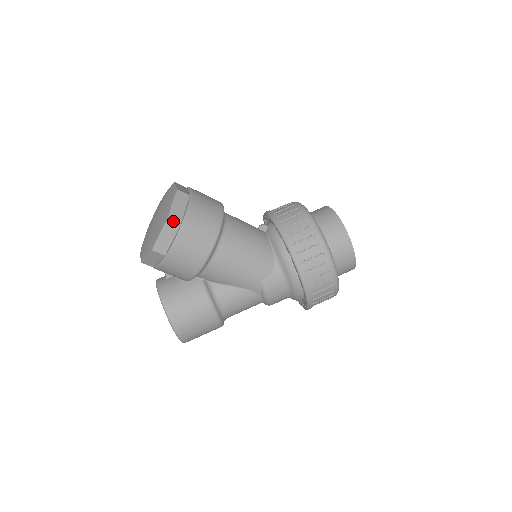
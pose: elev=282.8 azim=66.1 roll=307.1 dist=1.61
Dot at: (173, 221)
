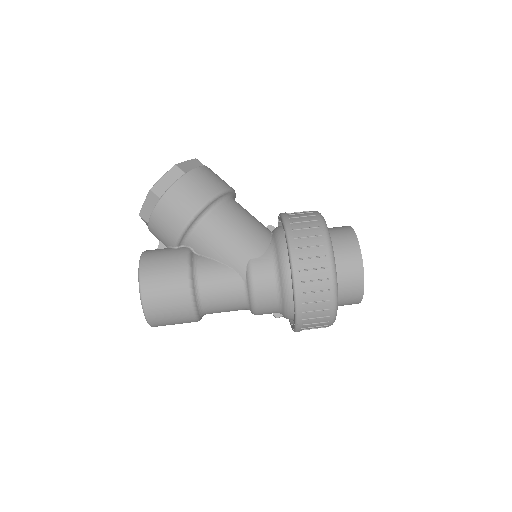
Dot at: (179, 168)
